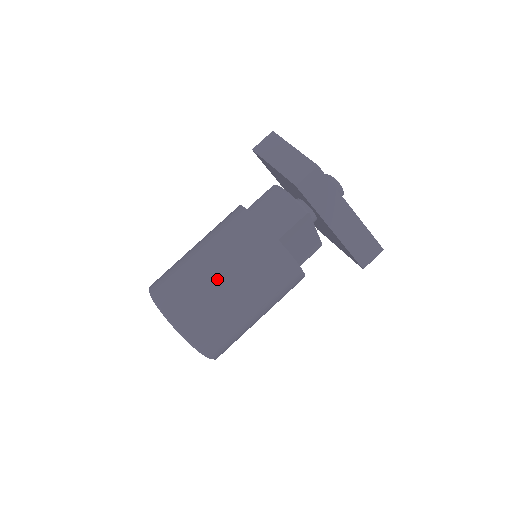
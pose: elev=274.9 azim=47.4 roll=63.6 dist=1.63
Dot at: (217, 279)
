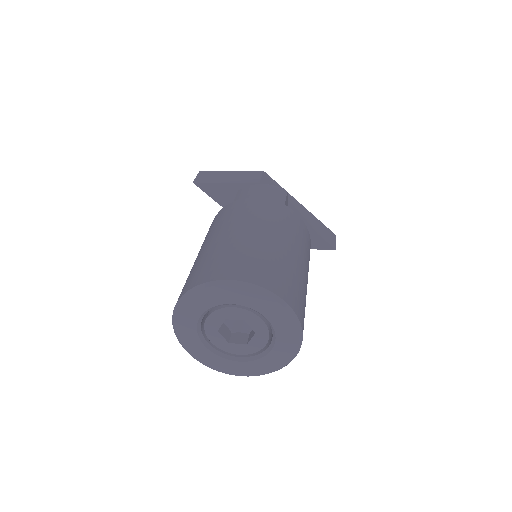
Dot at: (265, 240)
